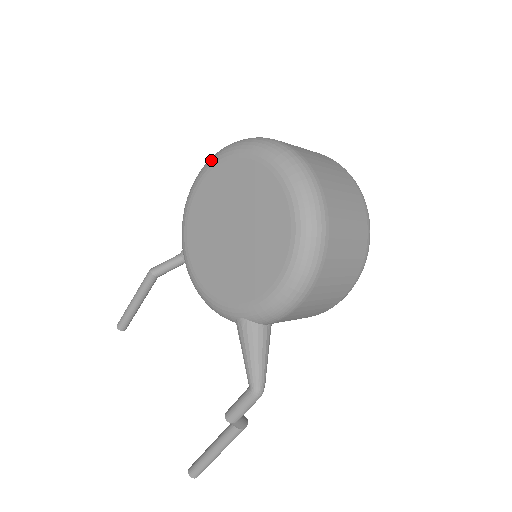
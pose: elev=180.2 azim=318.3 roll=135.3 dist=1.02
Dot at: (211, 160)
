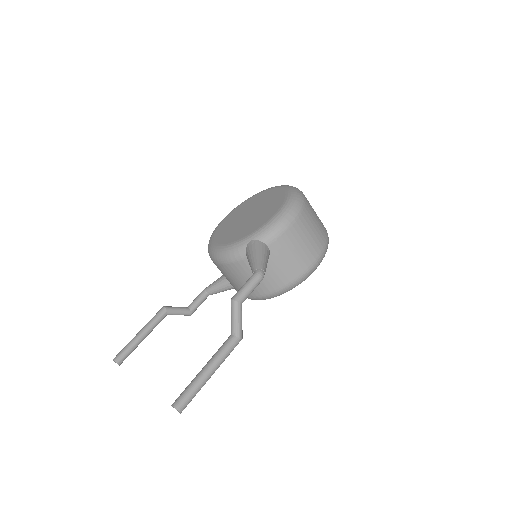
Dot at: occluded
